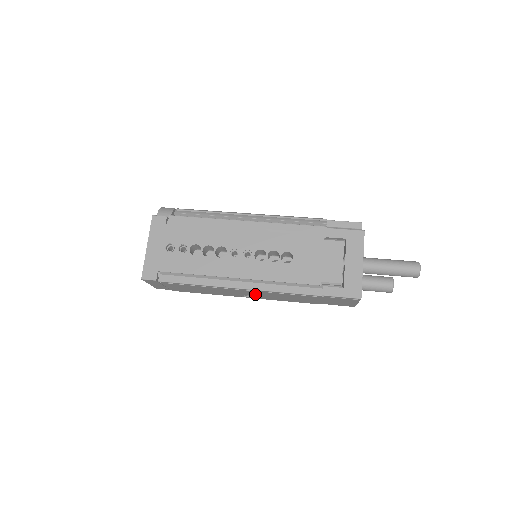
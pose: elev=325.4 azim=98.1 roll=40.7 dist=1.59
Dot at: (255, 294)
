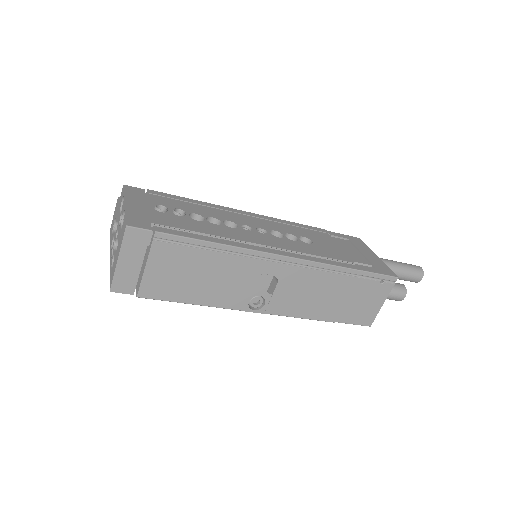
Dot at: (269, 292)
